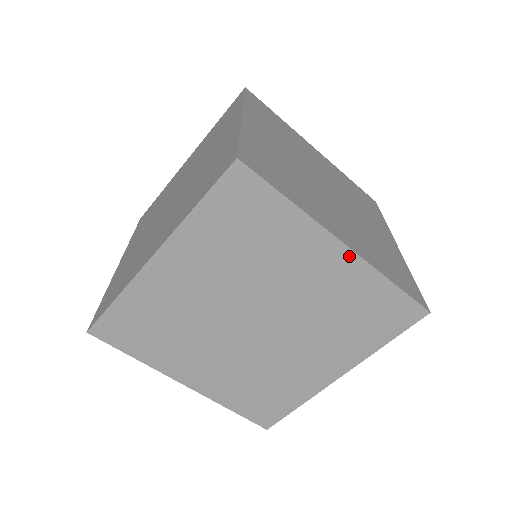
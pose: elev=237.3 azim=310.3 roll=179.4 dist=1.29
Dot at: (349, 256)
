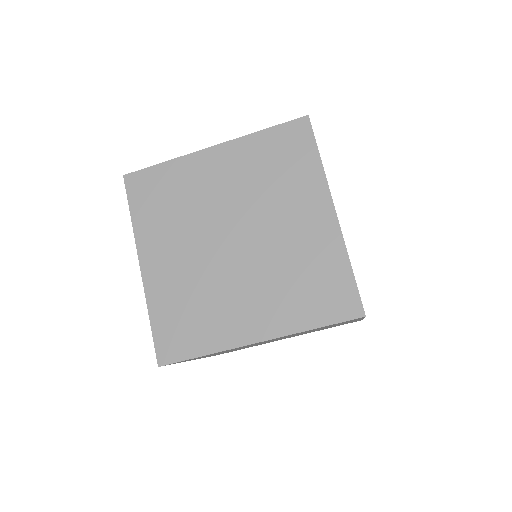
Dot at: (333, 223)
